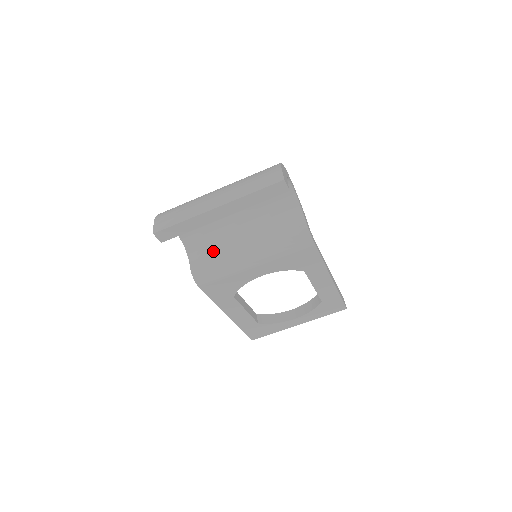
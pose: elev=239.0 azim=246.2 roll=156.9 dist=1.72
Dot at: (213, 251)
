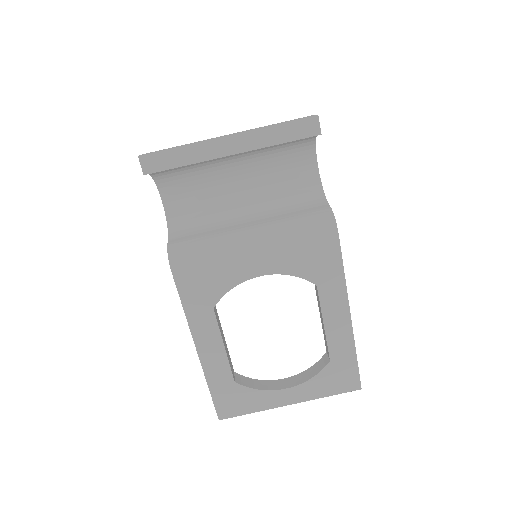
Dot at: (203, 231)
